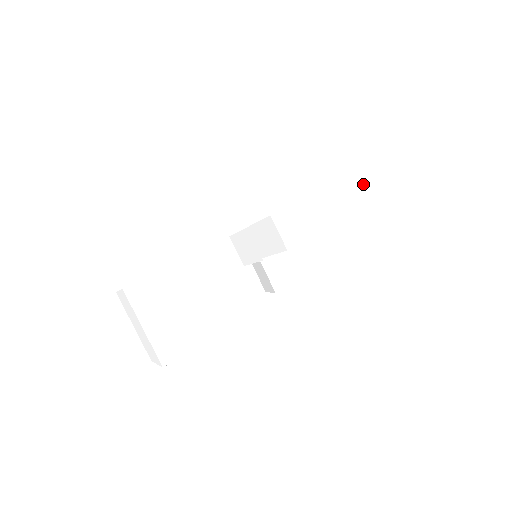
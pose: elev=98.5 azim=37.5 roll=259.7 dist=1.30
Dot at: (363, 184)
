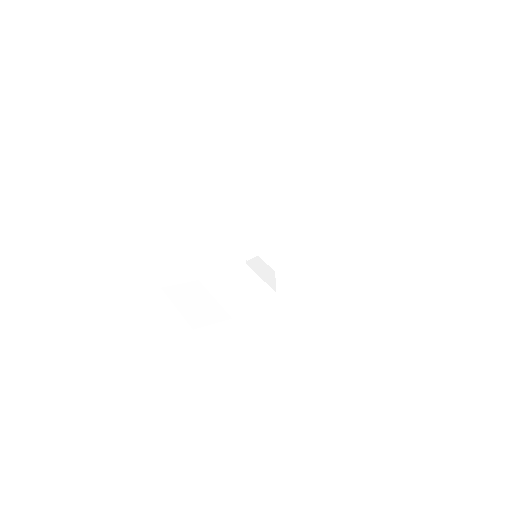
Dot at: (306, 179)
